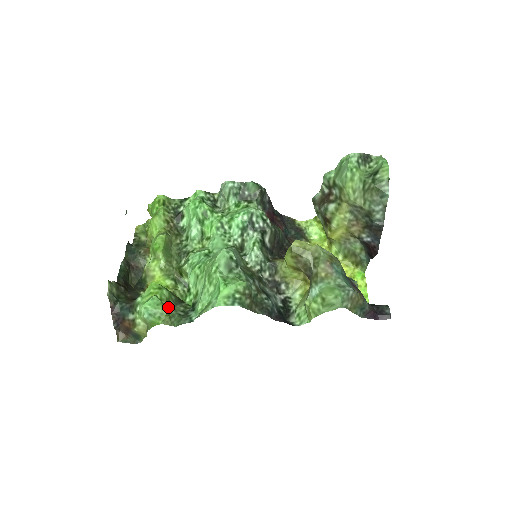
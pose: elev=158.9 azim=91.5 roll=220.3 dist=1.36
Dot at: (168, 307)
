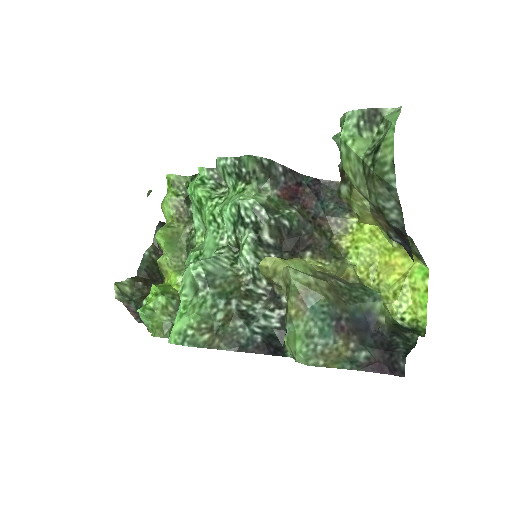
Dot at: (161, 317)
